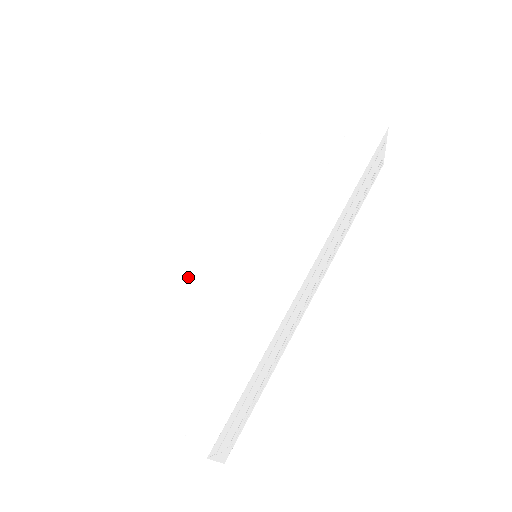
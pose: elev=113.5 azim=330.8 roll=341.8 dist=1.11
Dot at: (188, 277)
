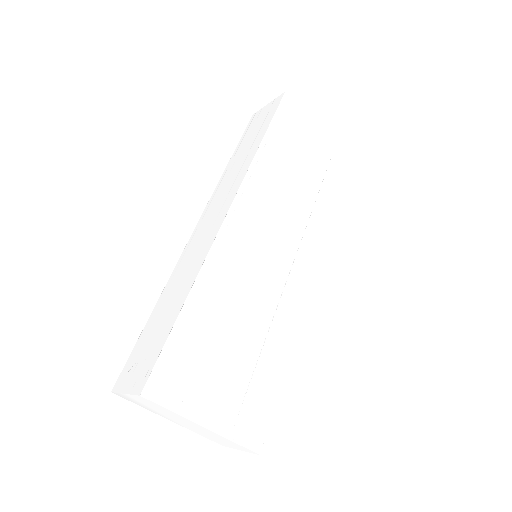
Dot at: (227, 281)
